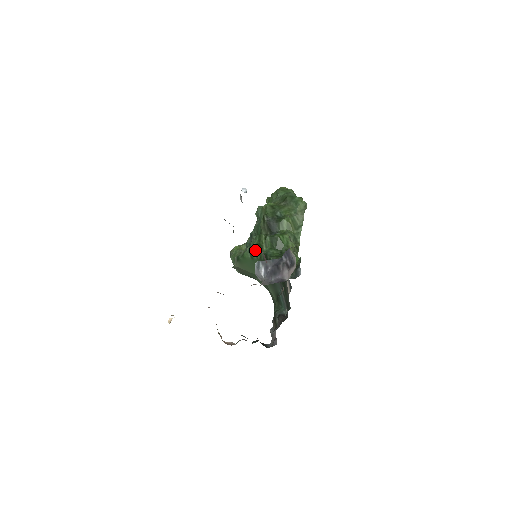
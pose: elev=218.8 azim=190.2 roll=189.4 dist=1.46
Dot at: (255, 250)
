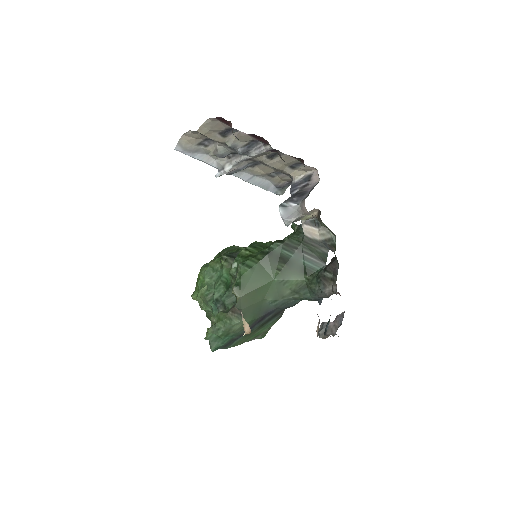
Dot at: (248, 259)
